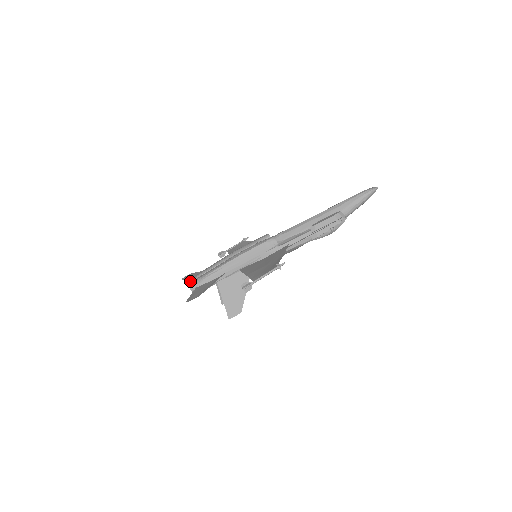
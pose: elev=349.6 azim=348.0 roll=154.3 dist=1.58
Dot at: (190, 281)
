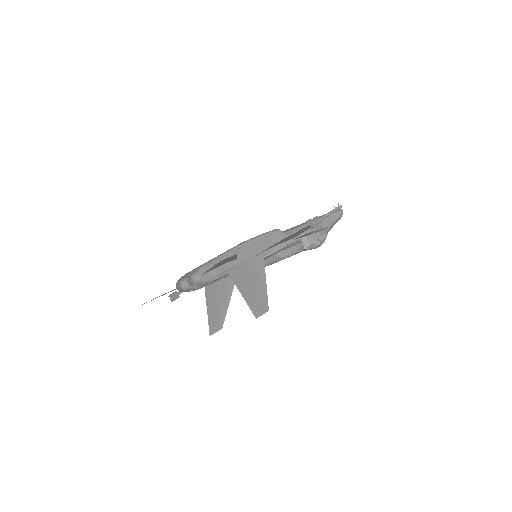
Dot at: (179, 280)
